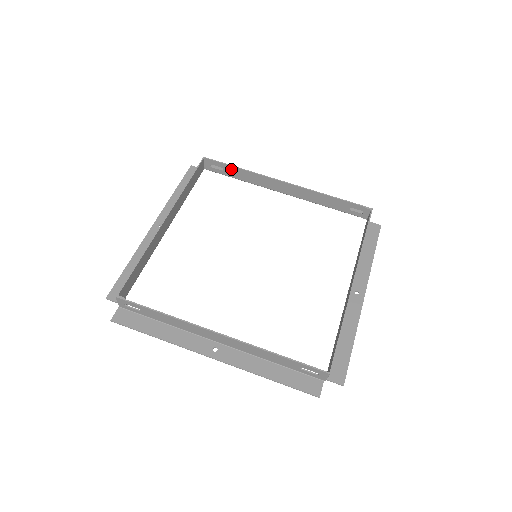
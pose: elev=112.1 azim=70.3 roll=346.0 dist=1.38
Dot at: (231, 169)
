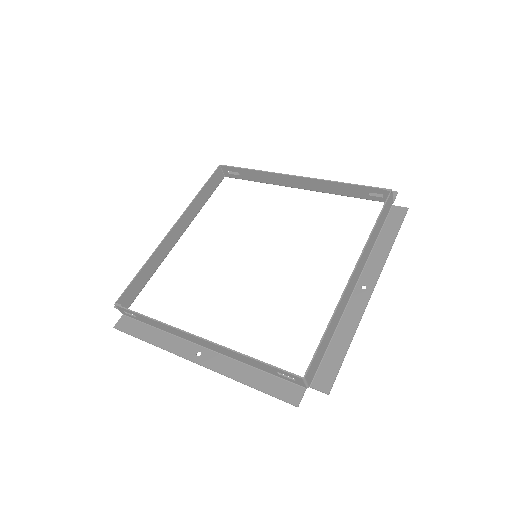
Dot at: (245, 172)
